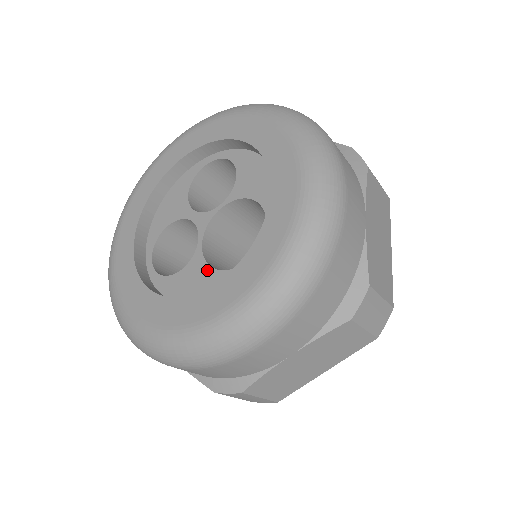
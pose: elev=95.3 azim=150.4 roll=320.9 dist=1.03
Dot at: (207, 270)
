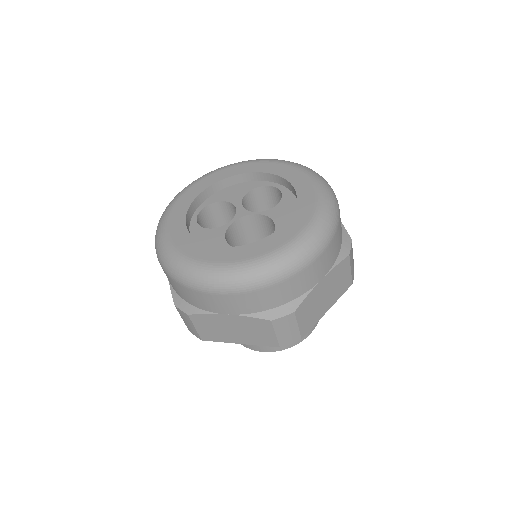
Dot at: (222, 239)
